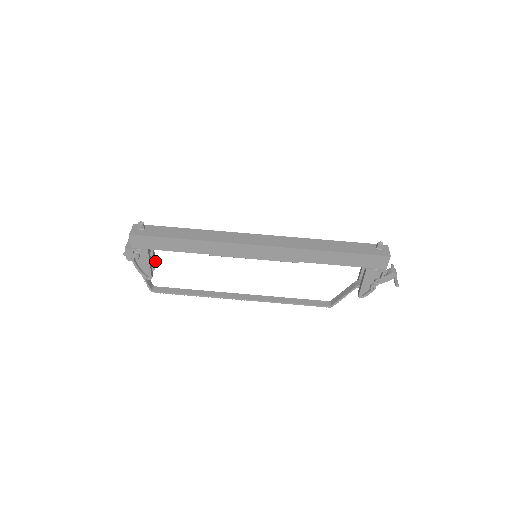
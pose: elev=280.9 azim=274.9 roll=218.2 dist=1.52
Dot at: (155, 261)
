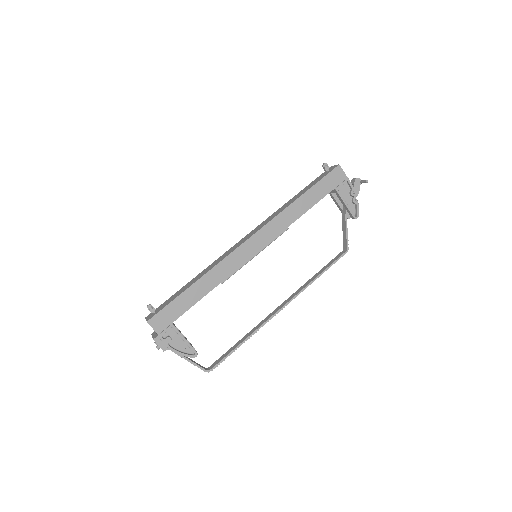
Dot at: (189, 342)
